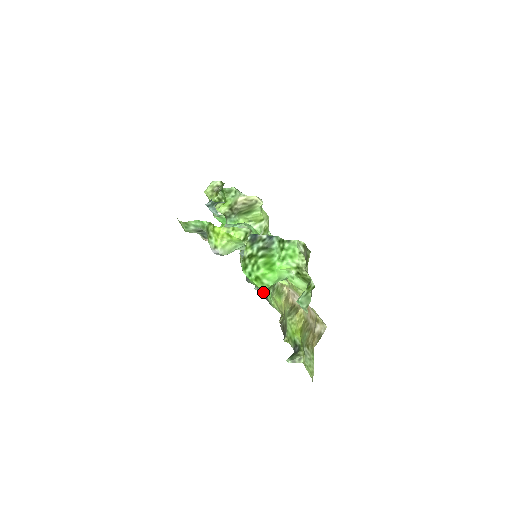
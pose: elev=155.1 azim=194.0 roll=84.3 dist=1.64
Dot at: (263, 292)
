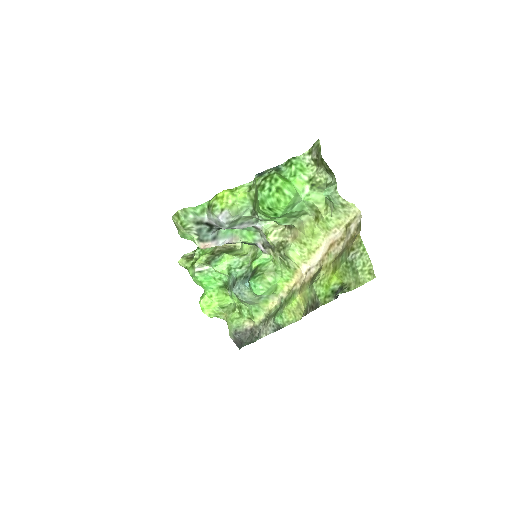
Dot at: (269, 328)
